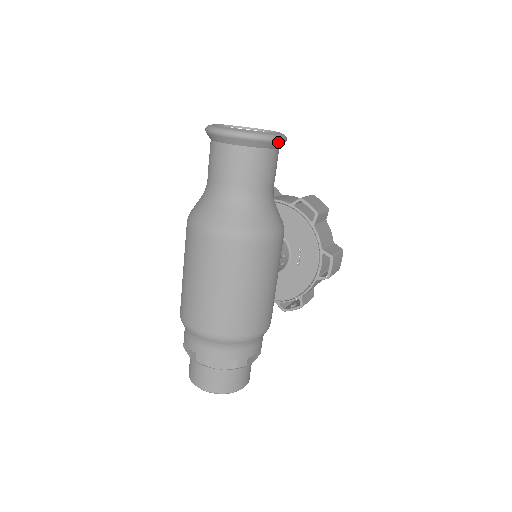
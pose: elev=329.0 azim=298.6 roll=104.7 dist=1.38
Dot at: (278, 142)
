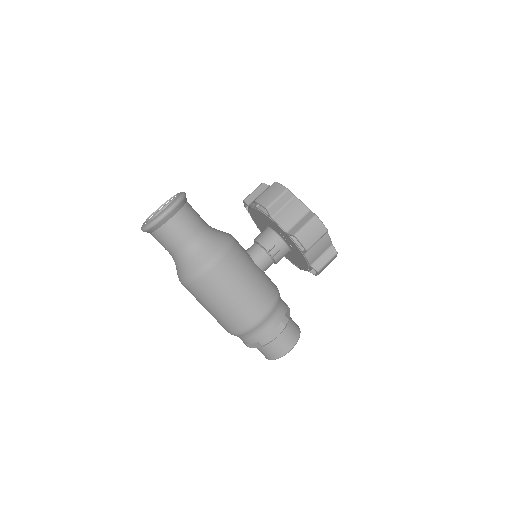
Dot at: (164, 217)
